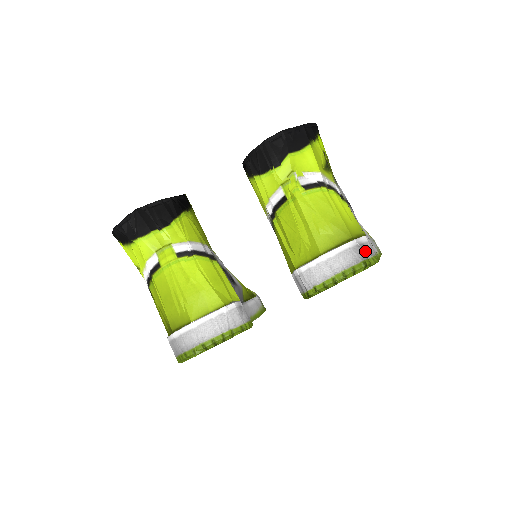
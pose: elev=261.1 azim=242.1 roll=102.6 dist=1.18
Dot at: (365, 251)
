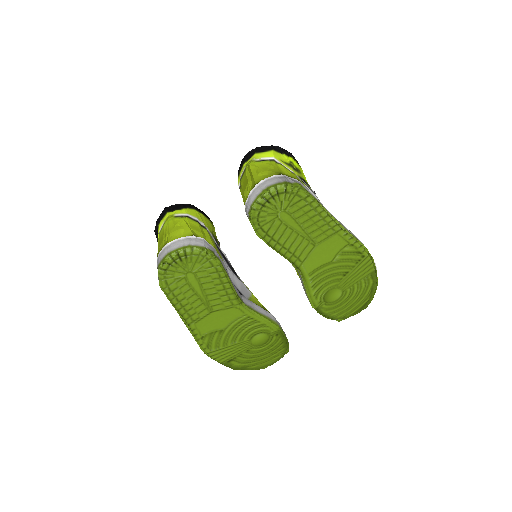
Dot at: (290, 180)
